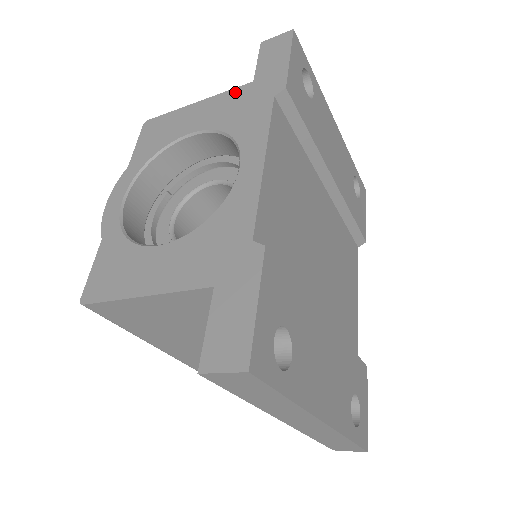
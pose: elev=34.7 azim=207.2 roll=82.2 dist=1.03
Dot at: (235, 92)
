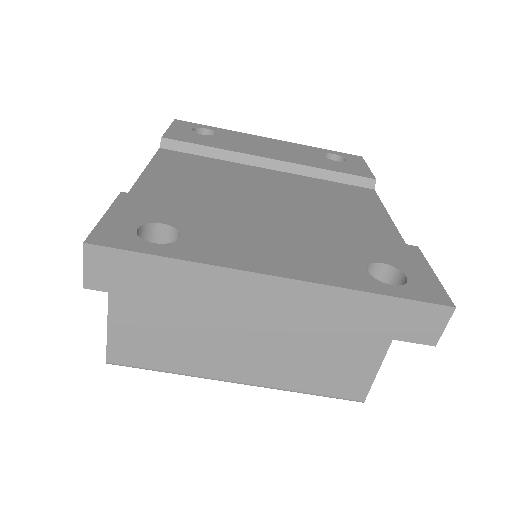
Dot at: occluded
